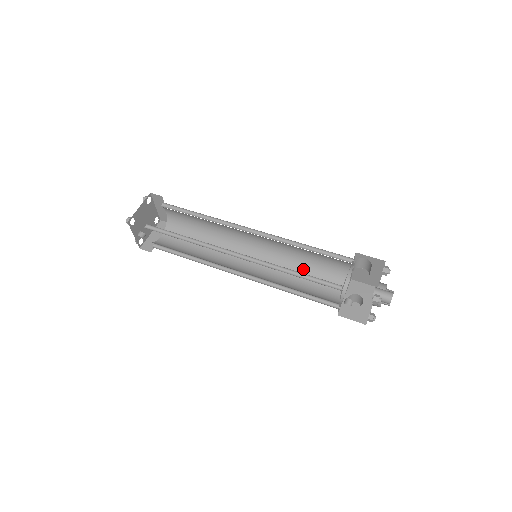
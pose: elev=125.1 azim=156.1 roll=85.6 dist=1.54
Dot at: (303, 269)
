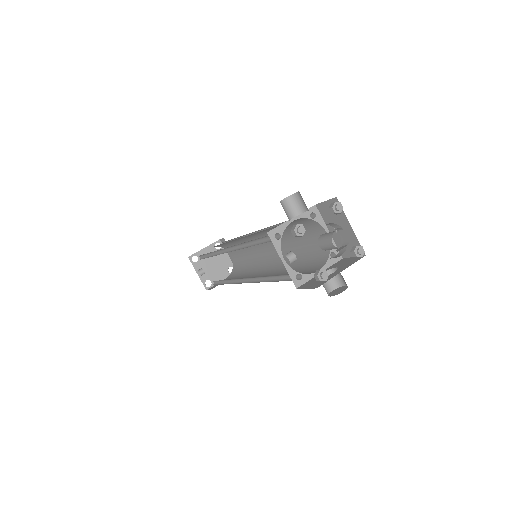
Dot at: (298, 261)
